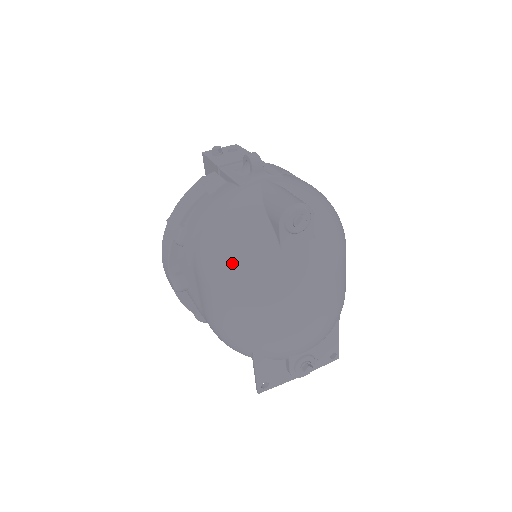
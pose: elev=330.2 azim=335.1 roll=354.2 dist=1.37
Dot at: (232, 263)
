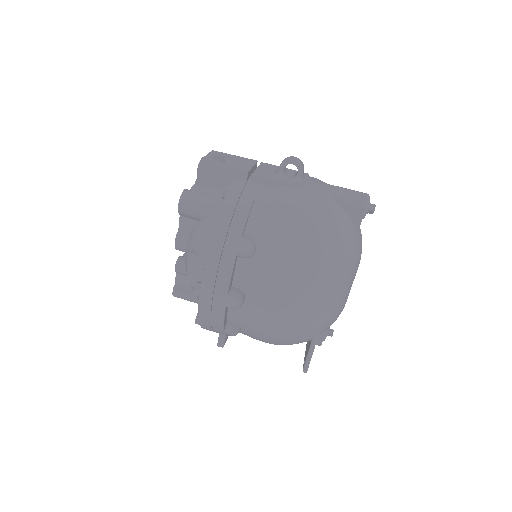
Dot at: (335, 254)
